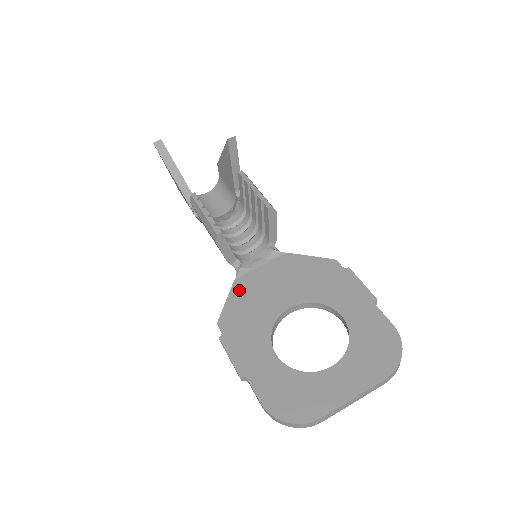
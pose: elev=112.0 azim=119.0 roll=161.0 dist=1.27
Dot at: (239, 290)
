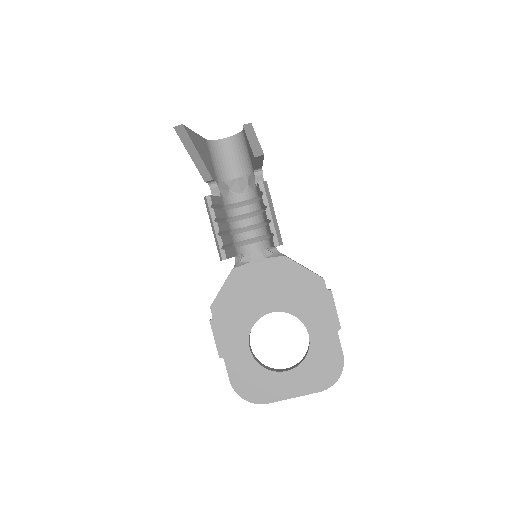
Dot at: (234, 281)
